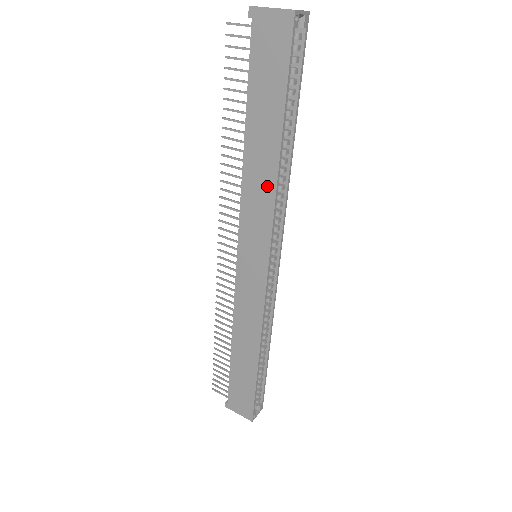
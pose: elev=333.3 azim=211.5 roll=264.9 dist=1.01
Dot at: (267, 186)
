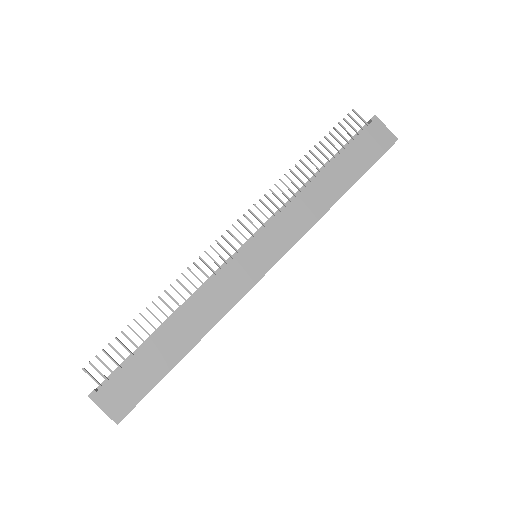
Dot at: (315, 212)
